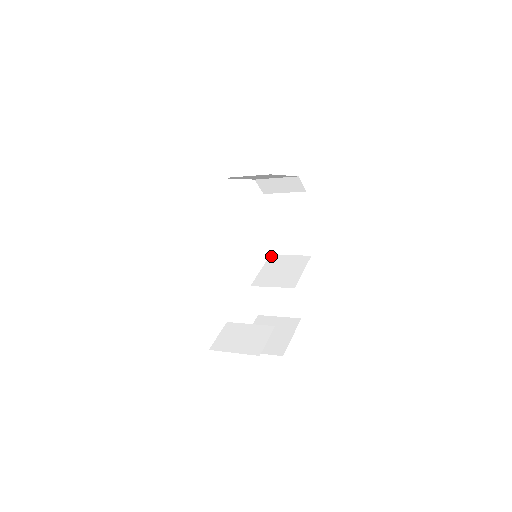
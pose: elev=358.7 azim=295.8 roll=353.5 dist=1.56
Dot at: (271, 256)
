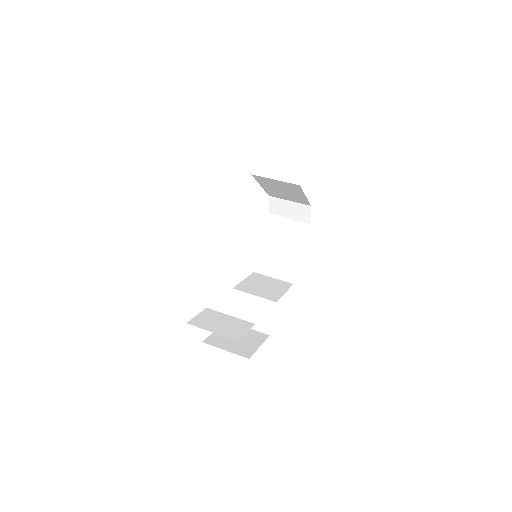
Dot at: (255, 273)
